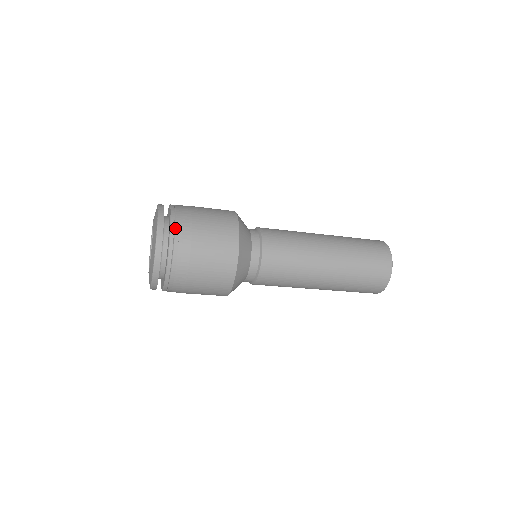
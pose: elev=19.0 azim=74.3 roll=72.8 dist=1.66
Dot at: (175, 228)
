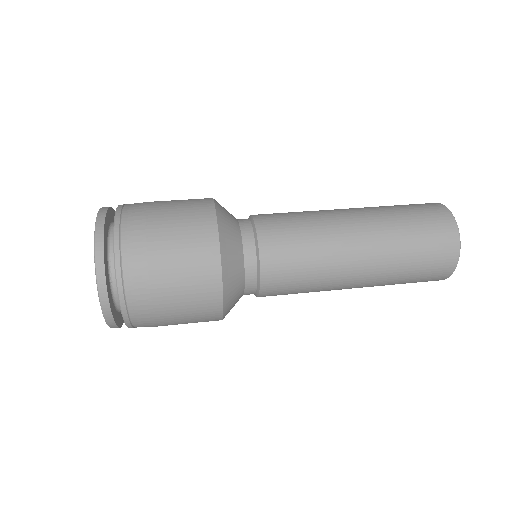
Dot at: (133, 327)
